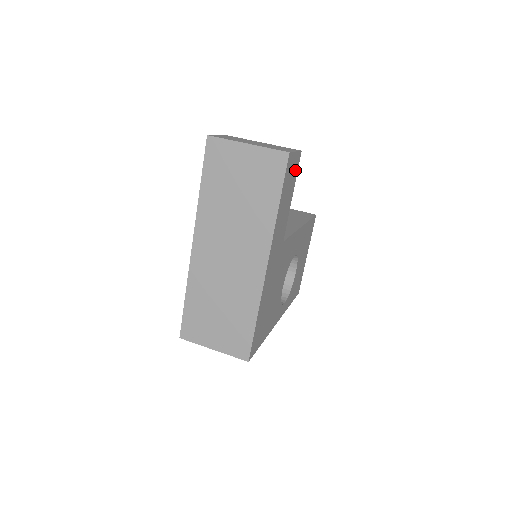
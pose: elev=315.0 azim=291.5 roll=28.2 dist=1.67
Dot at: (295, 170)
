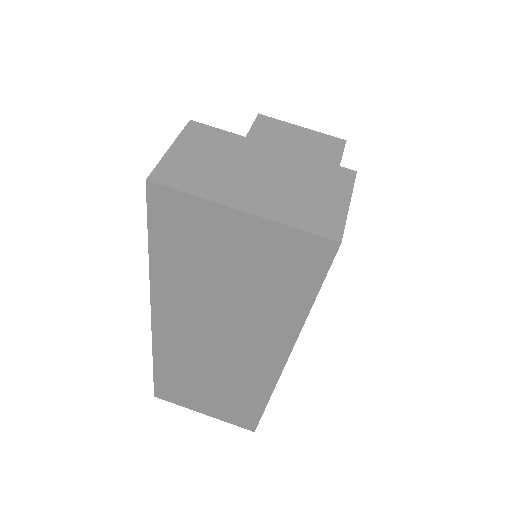
Dot at: occluded
